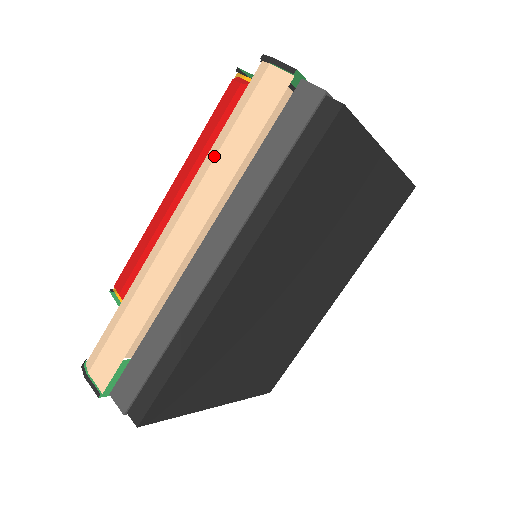
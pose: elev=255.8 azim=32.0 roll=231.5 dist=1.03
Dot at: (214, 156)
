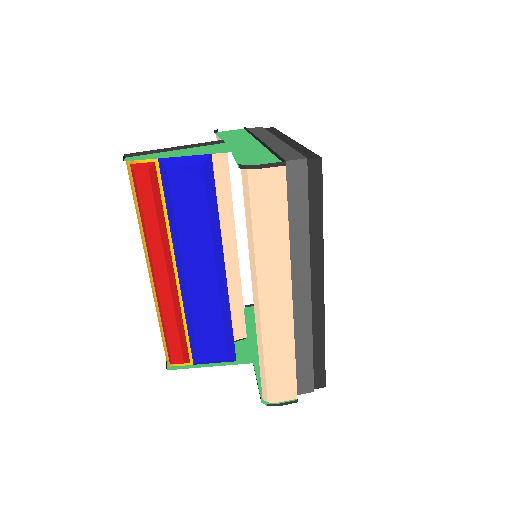
Dot at: (264, 243)
